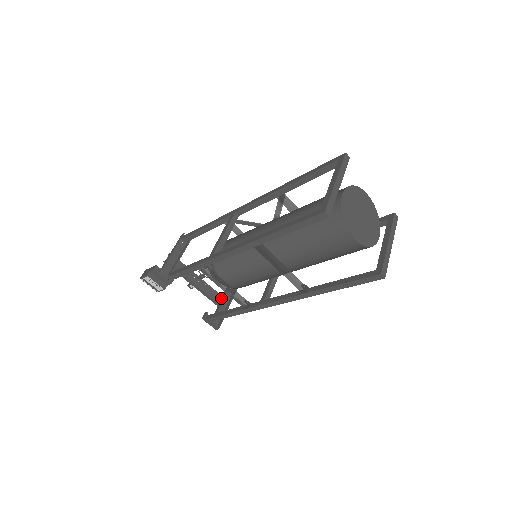
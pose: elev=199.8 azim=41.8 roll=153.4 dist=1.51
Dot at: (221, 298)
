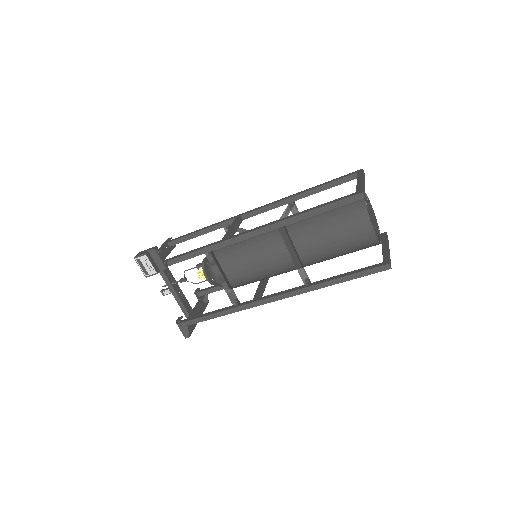
Dot at: (192, 311)
